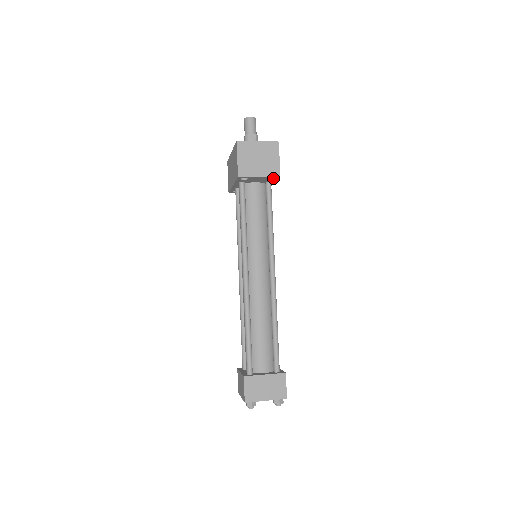
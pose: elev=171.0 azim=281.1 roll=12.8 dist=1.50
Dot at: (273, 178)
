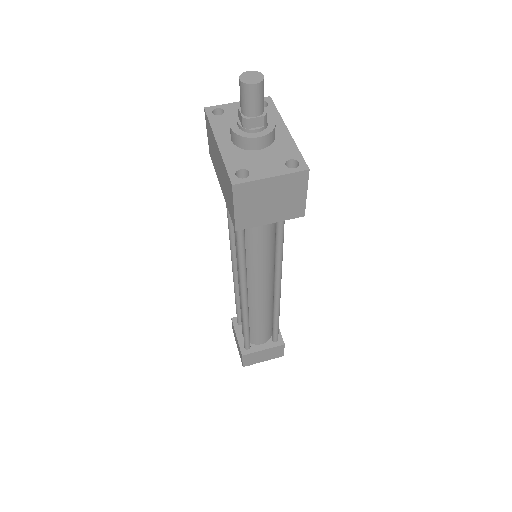
Dot at: occluded
